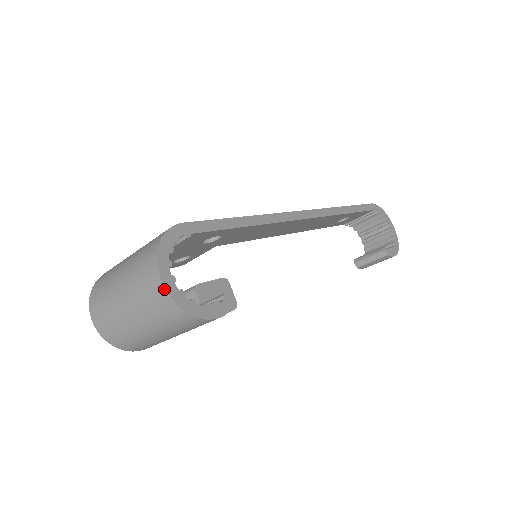
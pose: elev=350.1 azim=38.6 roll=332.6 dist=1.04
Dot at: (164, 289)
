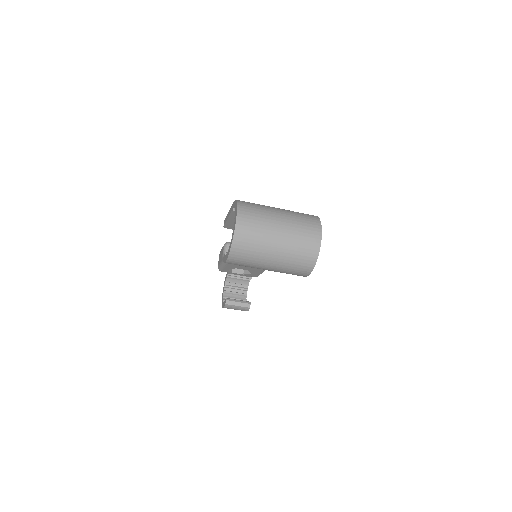
Dot at: (320, 243)
